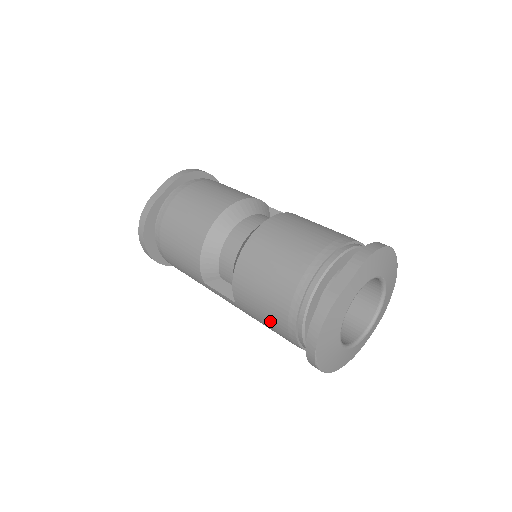
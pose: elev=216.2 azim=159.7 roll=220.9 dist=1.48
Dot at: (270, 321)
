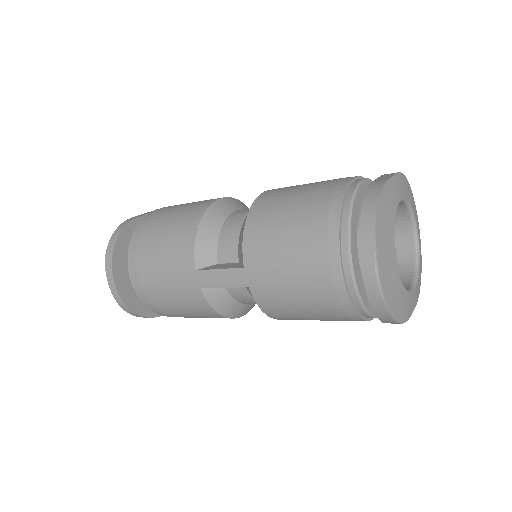
Dot at: (299, 254)
